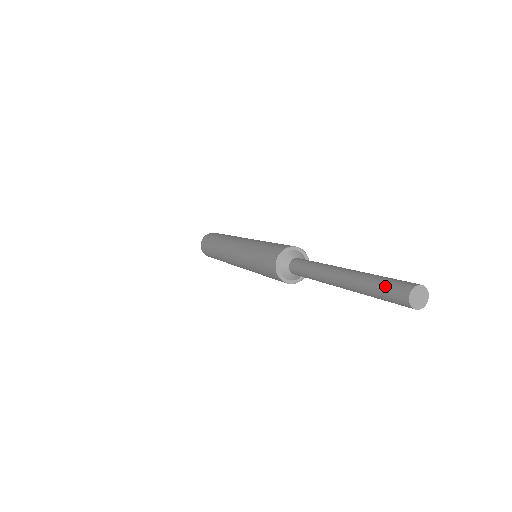
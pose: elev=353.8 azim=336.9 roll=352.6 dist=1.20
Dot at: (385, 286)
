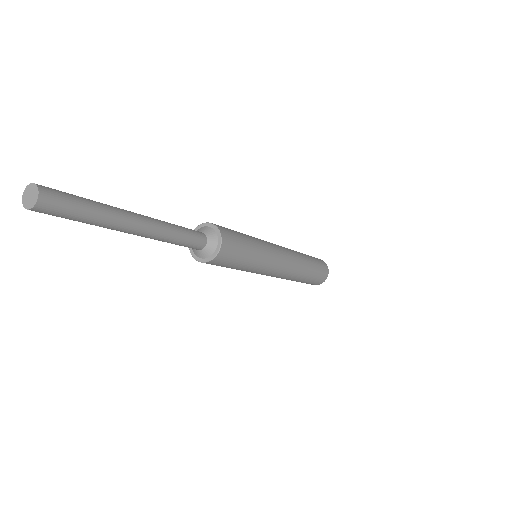
Dot at: occluded
